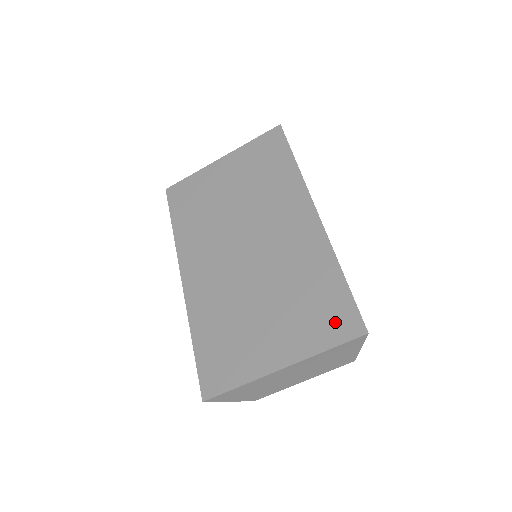
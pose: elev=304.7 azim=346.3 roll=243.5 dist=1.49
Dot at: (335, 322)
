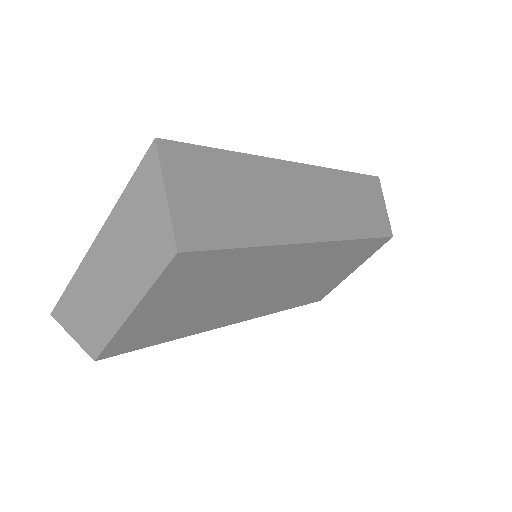
Dot at: occluded
